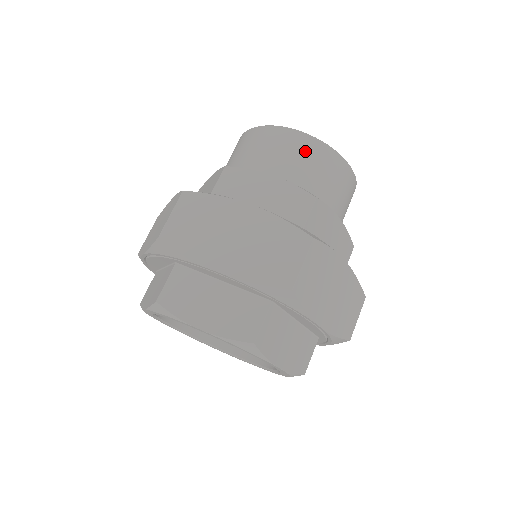
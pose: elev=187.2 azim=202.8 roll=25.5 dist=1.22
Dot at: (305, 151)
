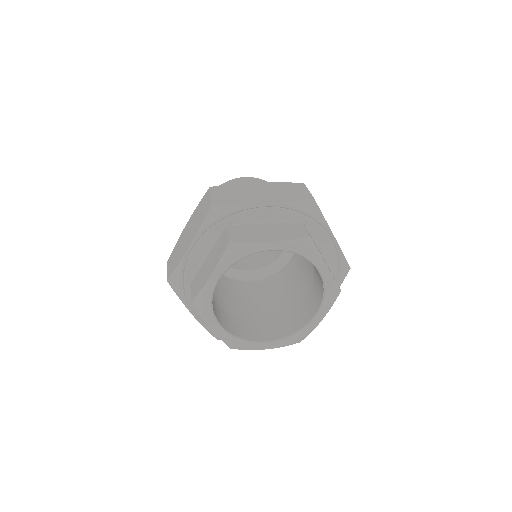
Dot at: occluded
